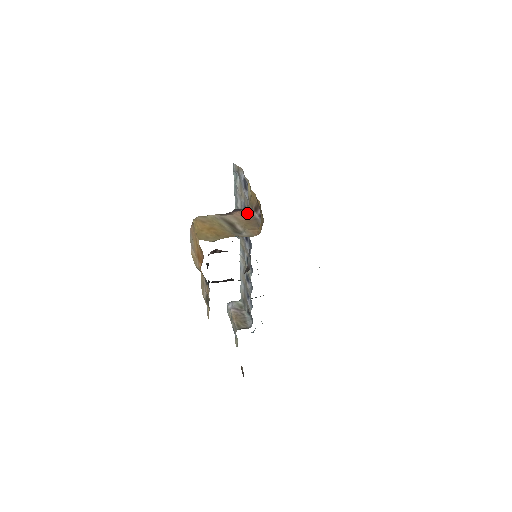
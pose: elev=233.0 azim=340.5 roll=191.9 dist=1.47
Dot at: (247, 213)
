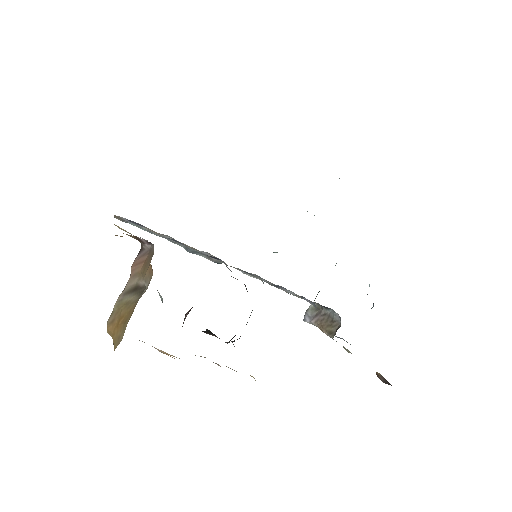
Dot at: (140, 256)
